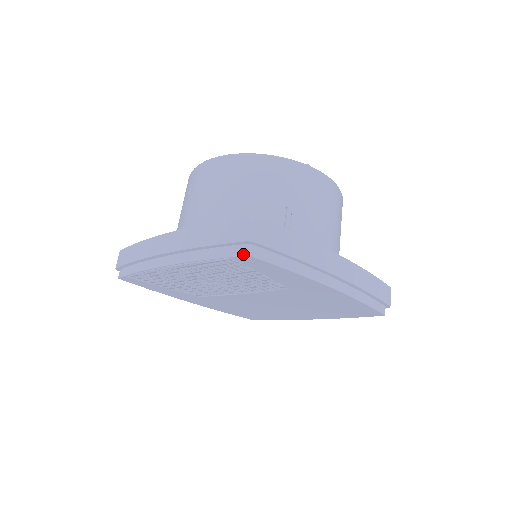
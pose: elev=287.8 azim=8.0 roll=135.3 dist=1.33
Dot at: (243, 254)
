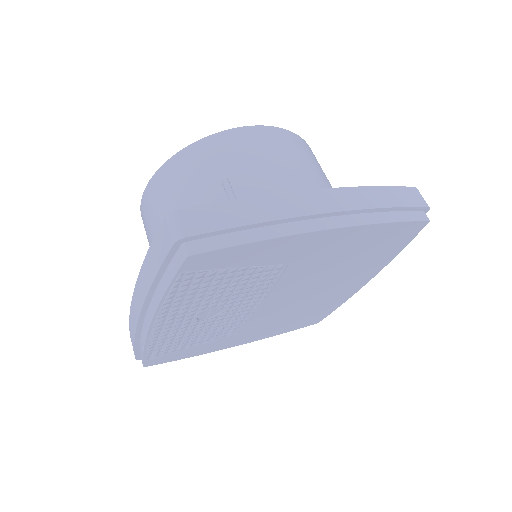
Dot at: (182, 259)
